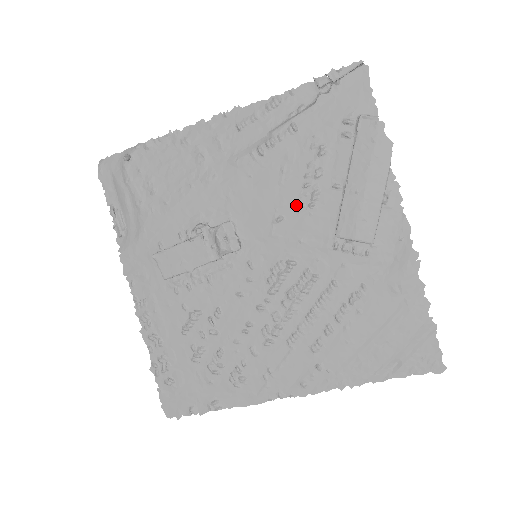
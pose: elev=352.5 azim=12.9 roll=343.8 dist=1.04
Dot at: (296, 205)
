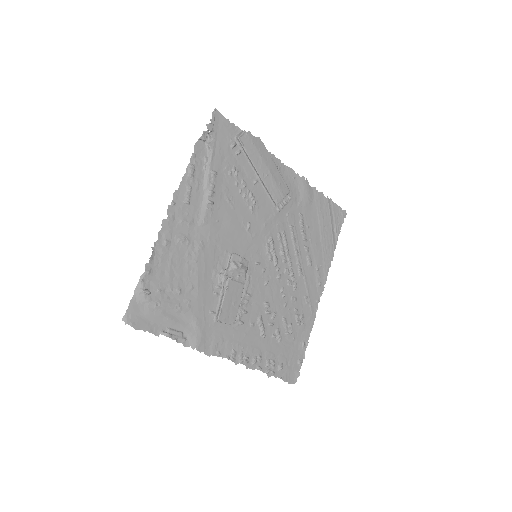
Dot at: (248, 211)
